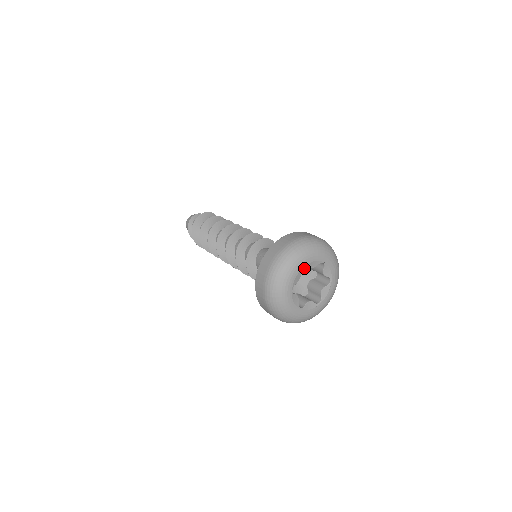
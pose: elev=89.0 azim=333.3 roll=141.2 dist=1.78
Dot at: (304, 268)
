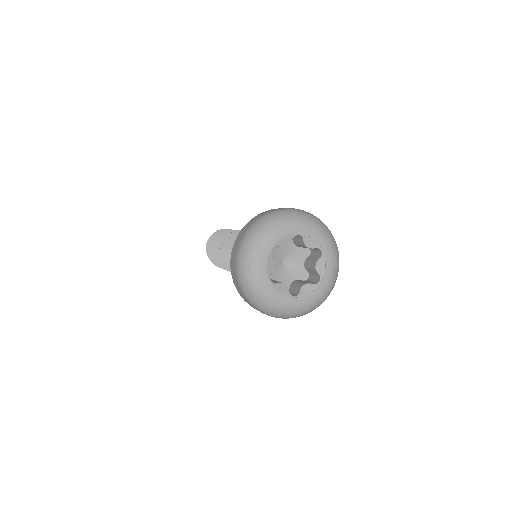
Dot at: (298, 261)
